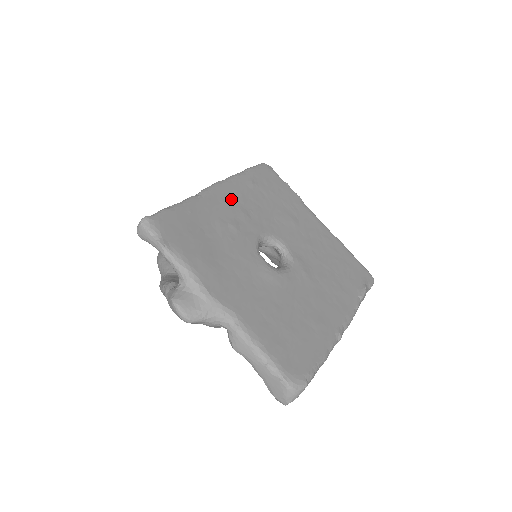
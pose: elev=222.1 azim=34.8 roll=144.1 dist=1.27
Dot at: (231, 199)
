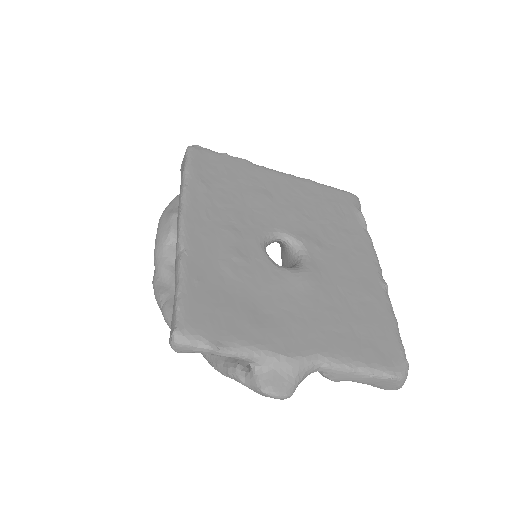
Dot at: (208, 225)
